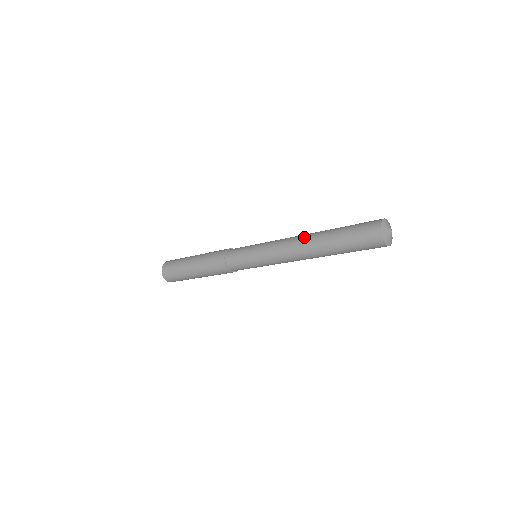
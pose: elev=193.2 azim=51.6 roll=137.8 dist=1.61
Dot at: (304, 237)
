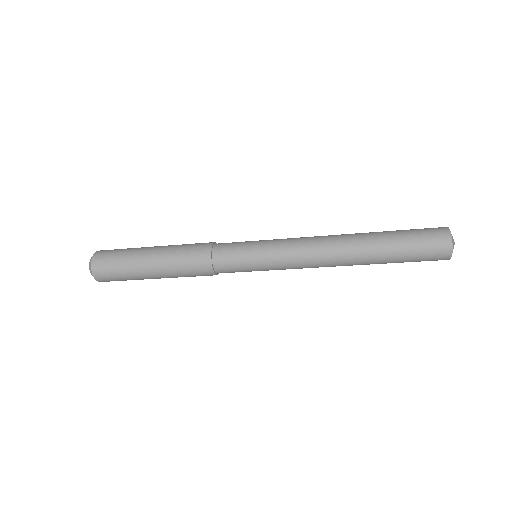
Dot at: (340, 238)
